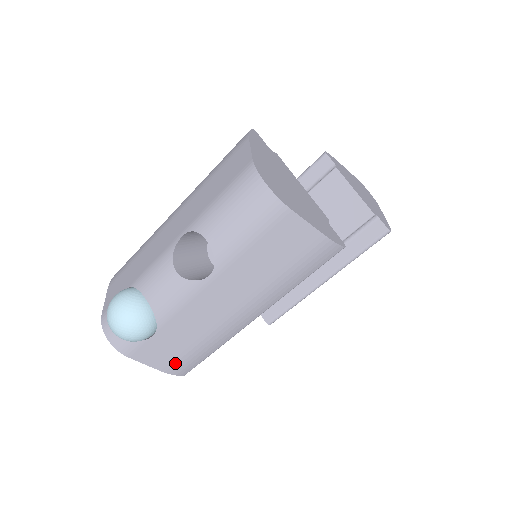
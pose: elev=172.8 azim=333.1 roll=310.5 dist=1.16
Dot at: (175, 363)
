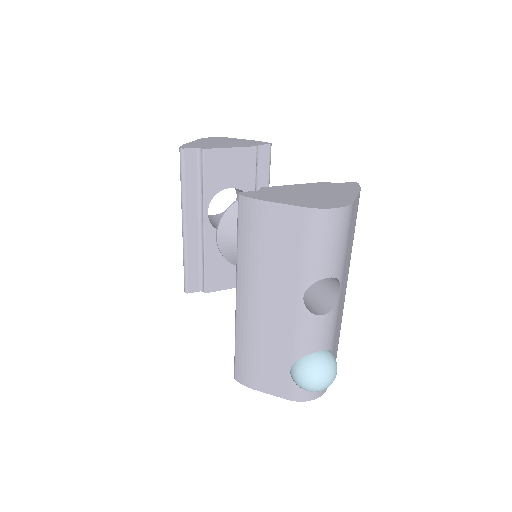
Dot at: occluded
